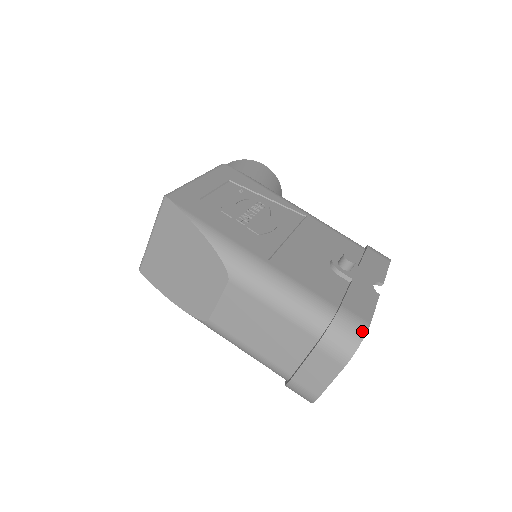
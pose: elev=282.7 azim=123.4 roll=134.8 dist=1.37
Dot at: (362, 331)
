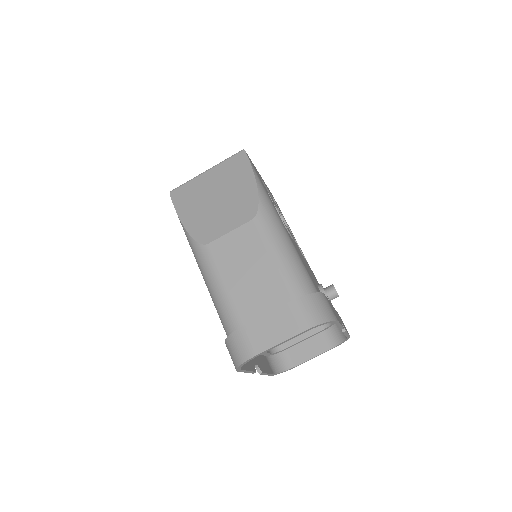
Dot at: (332, 317)
